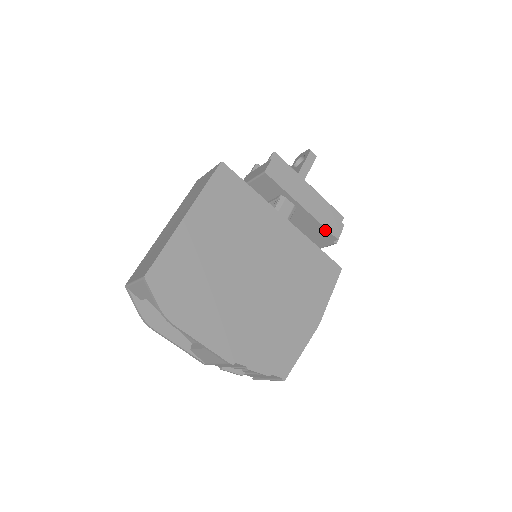
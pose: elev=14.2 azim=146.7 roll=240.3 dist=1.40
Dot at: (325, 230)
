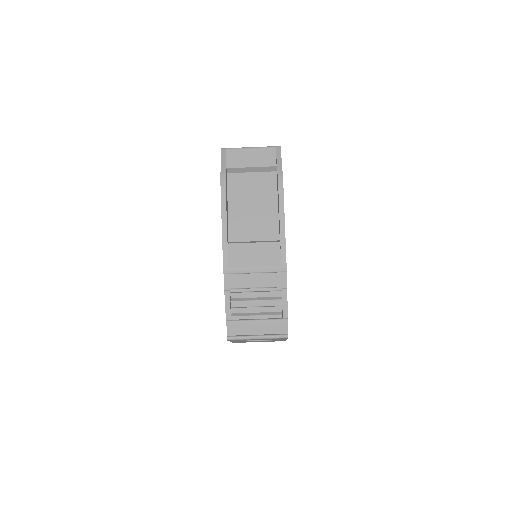
Dot at: occluded
